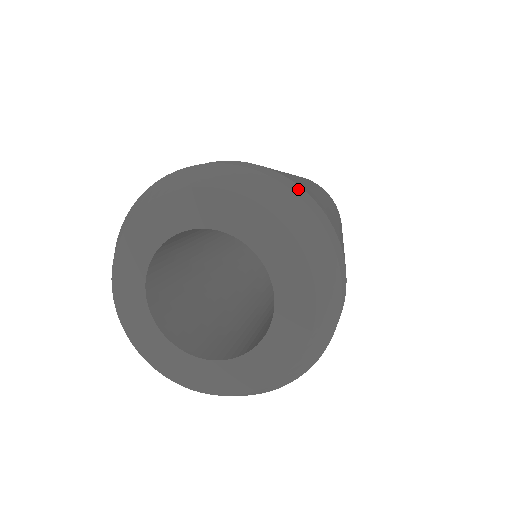
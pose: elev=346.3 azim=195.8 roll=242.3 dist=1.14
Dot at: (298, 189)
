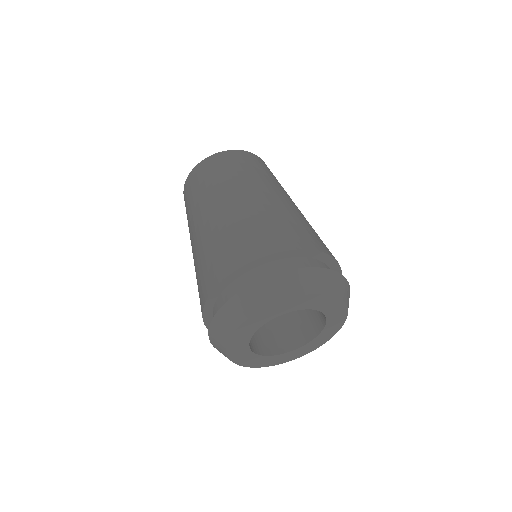
Dot at: occluded
